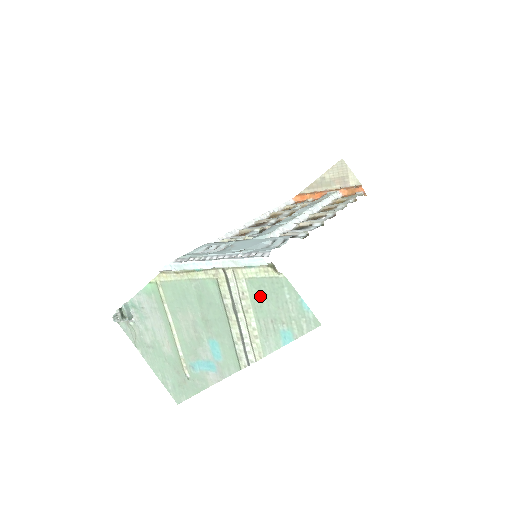
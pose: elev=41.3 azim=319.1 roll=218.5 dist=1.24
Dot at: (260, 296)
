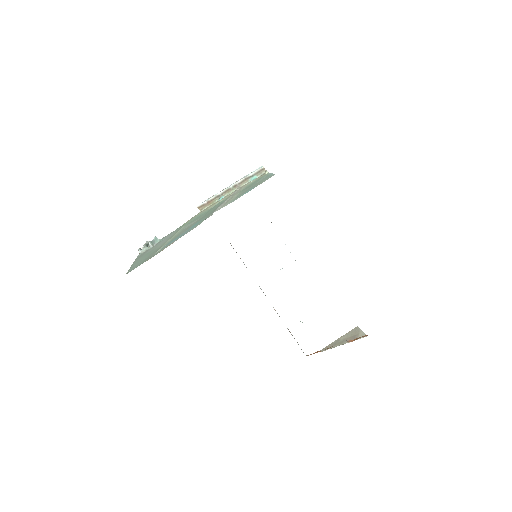
Dot at: occluded
